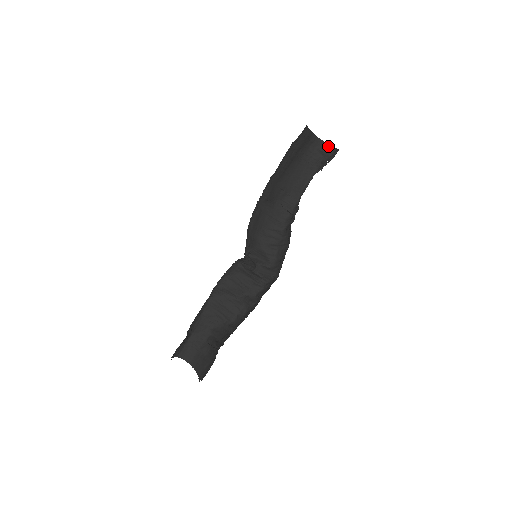
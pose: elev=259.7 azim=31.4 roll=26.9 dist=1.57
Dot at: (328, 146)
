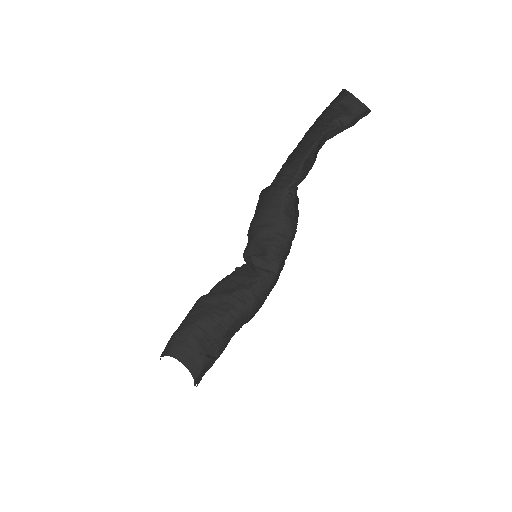
Dot at: (354, 99)
